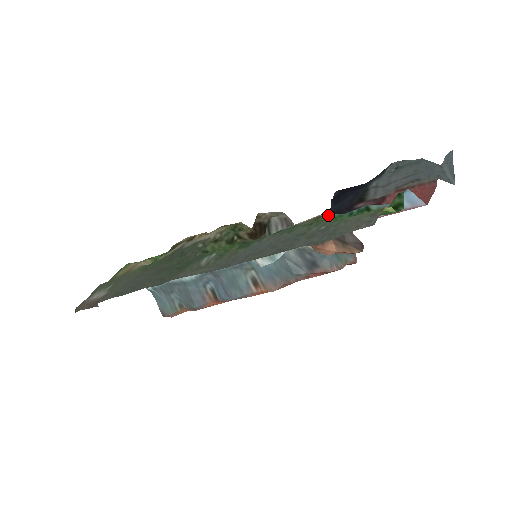
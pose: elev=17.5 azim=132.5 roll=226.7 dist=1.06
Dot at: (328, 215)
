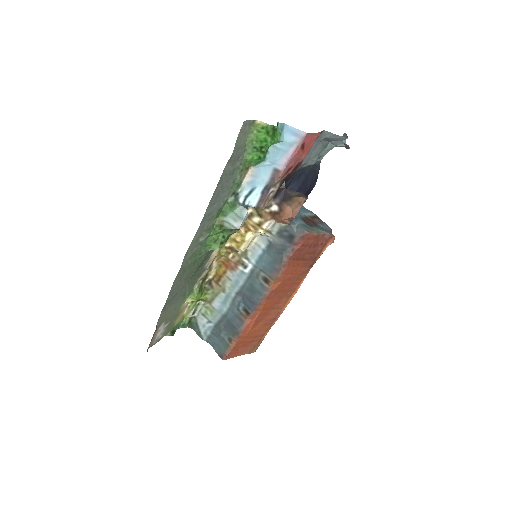
Dot at: (254, 166)
